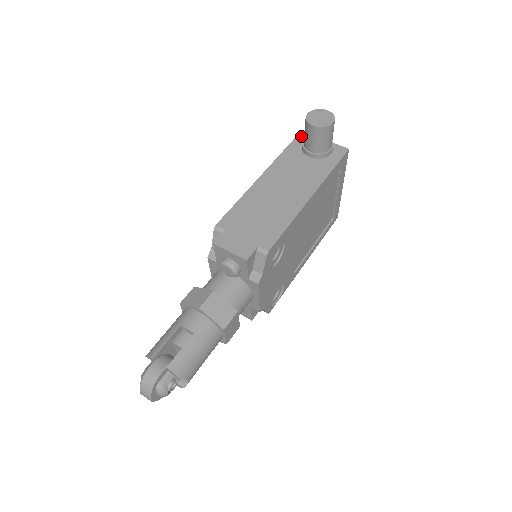
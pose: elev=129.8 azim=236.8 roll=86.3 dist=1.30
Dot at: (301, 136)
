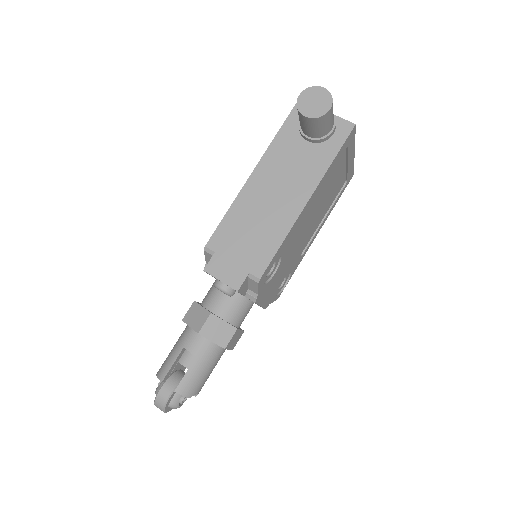
Dot at: occluded
